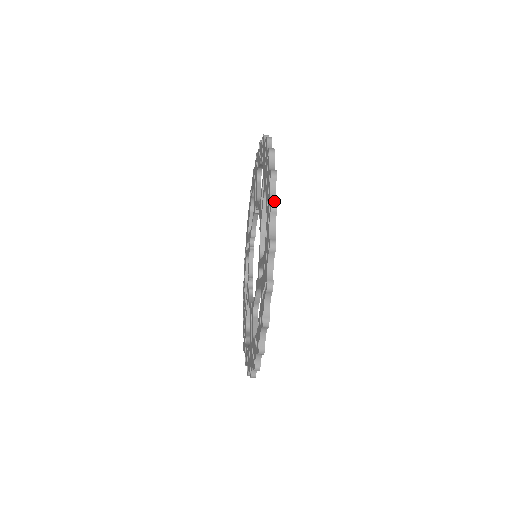
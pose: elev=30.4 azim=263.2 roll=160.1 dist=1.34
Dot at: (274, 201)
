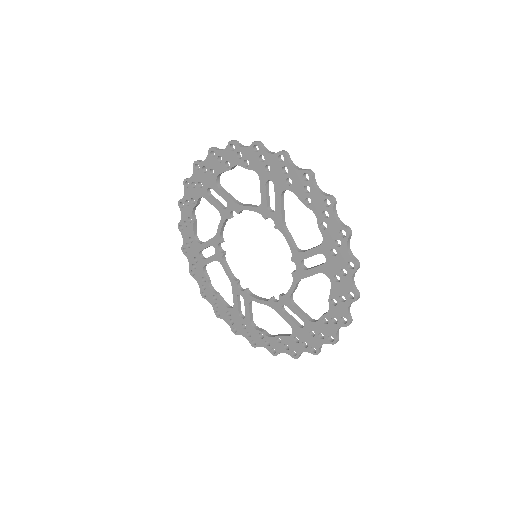
Dot at: (351, 318)
